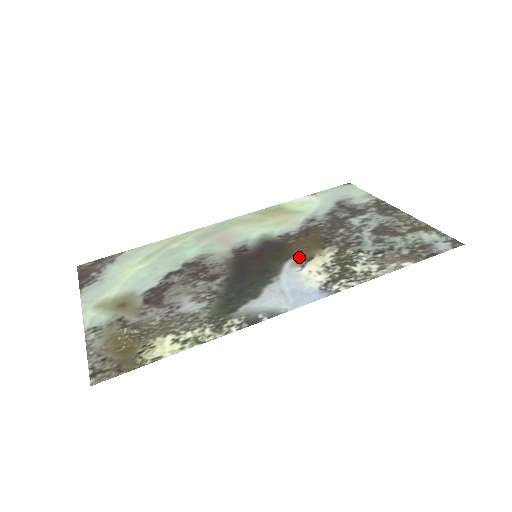
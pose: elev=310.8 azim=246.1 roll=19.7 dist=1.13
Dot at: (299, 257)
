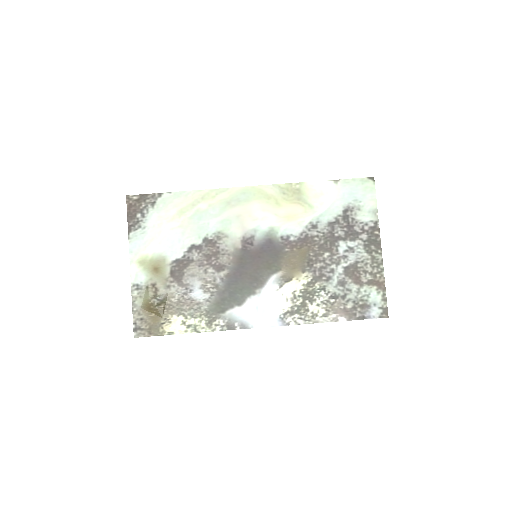
Dot at: (283, 274)
